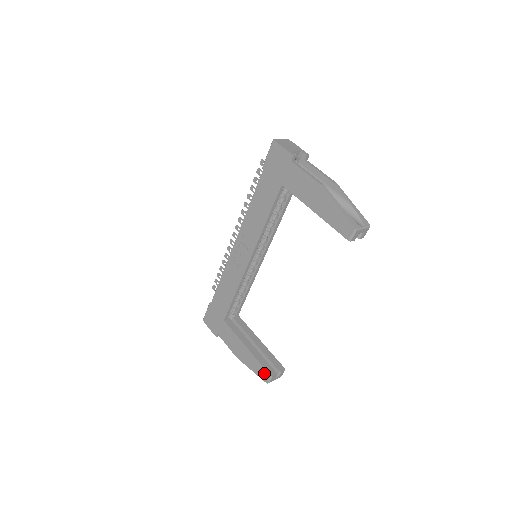
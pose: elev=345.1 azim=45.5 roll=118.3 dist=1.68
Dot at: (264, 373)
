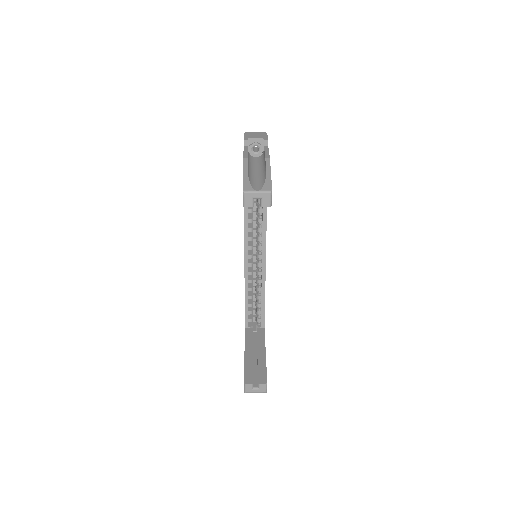
Dot at: occluded
